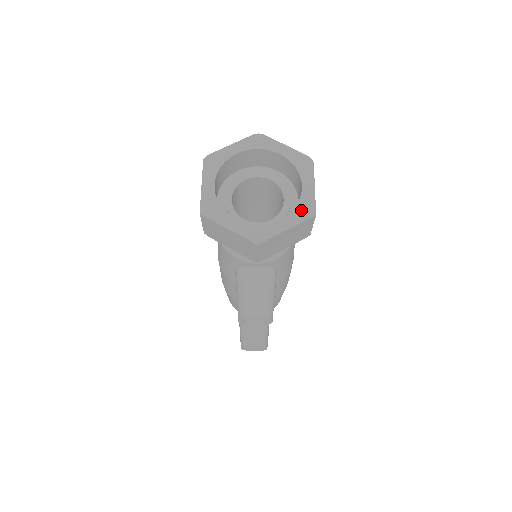
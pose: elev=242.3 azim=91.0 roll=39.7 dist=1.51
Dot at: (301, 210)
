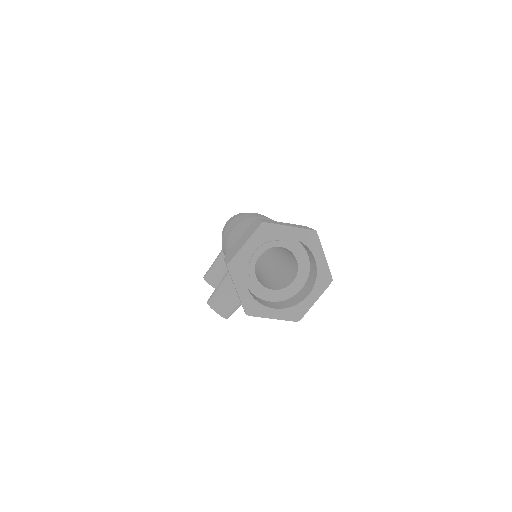
Dot at: (293, 312)
